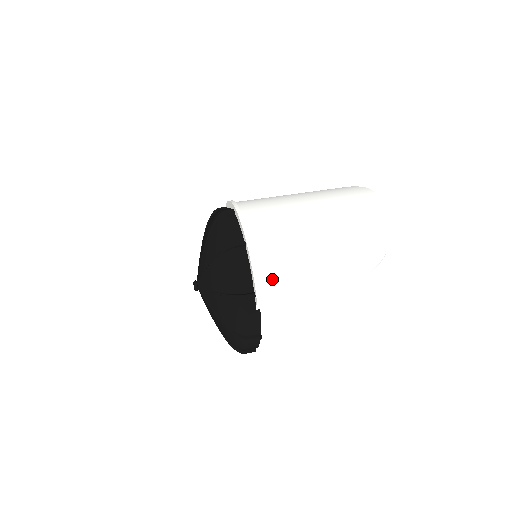
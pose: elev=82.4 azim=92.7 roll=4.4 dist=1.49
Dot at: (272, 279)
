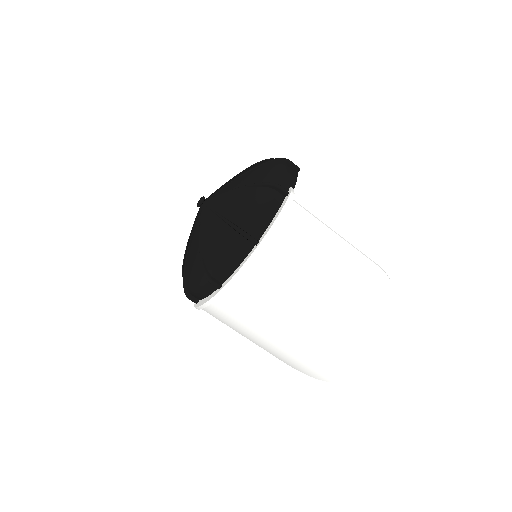
Dot at: (215, 315)
